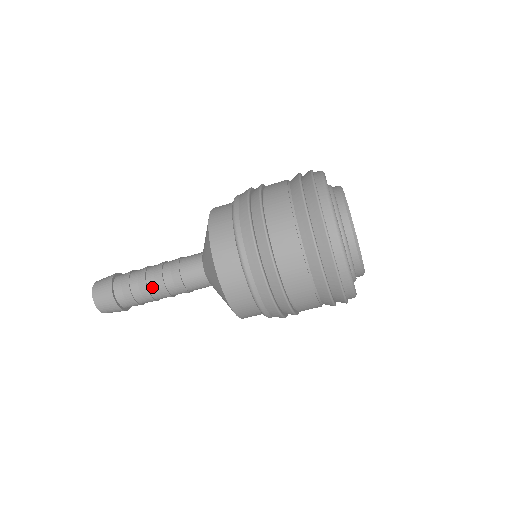
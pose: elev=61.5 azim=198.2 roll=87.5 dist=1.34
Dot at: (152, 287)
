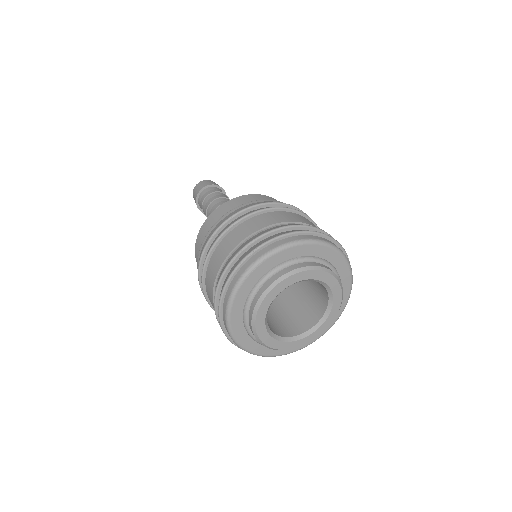
Dot at: occluded
